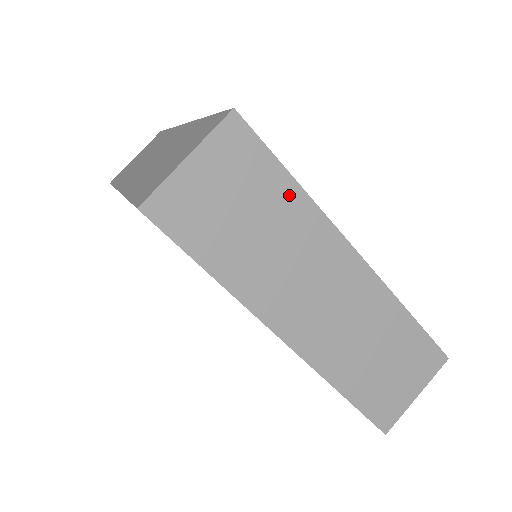
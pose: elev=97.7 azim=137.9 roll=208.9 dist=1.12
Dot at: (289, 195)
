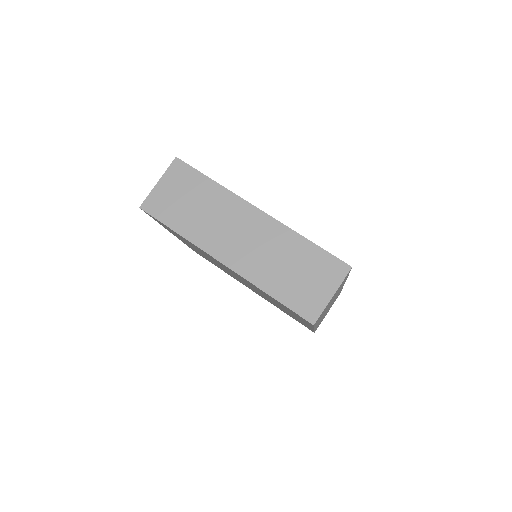
Dot at: occluded
